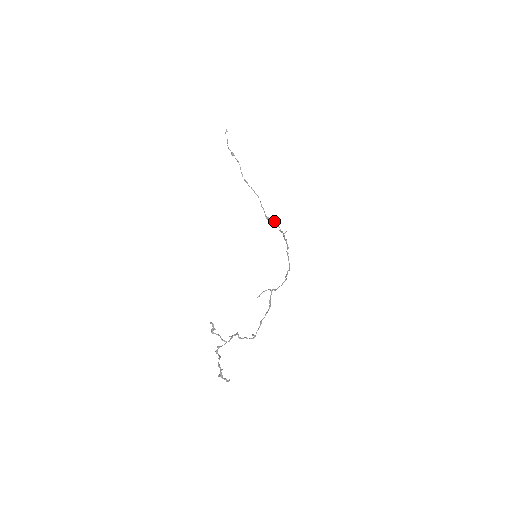
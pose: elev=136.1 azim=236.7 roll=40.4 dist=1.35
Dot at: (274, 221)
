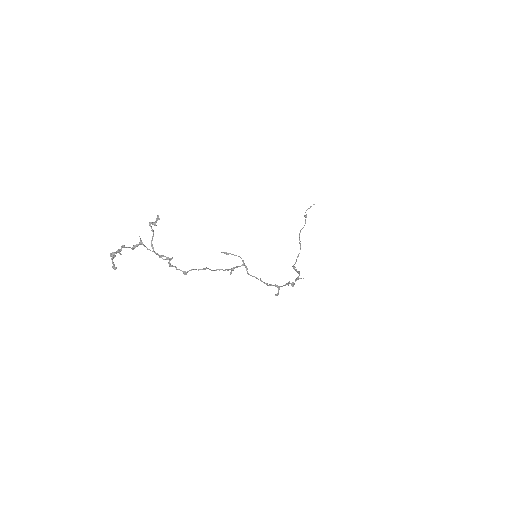
Dot at: occluded
